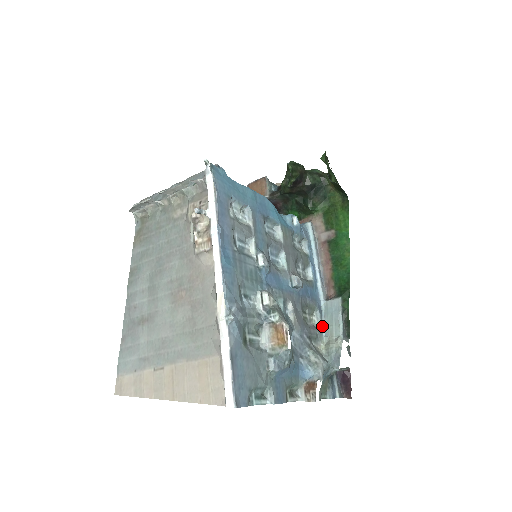
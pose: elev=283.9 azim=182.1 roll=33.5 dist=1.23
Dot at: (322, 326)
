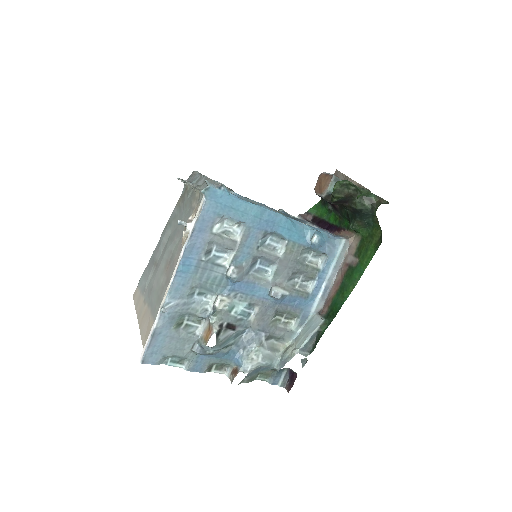
Dot at: (297, 331)
